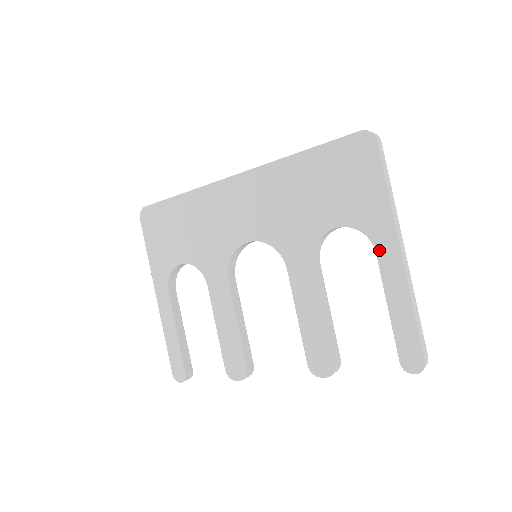
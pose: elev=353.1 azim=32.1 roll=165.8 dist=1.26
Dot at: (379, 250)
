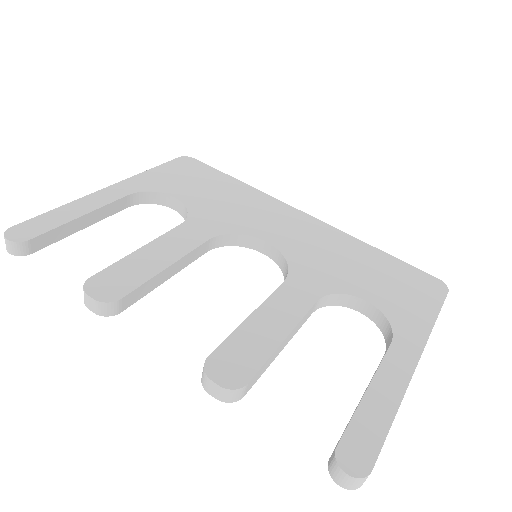
Dot at: (396, 344)
